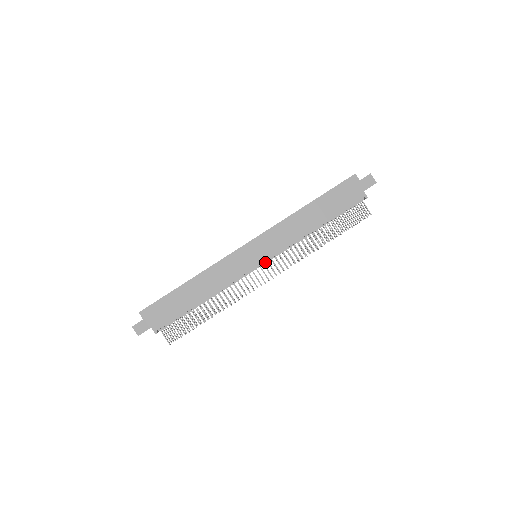
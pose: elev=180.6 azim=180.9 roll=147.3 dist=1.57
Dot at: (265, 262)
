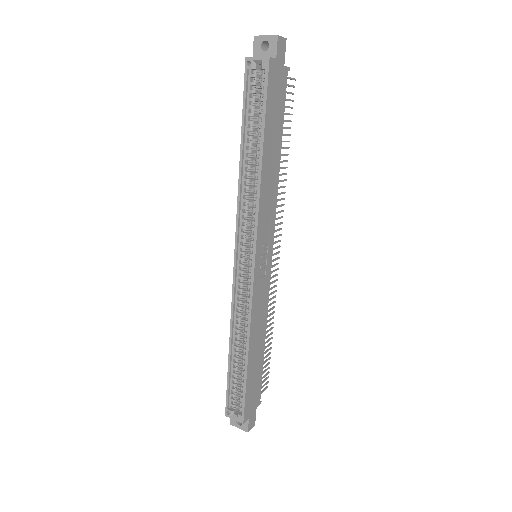
Dot at: occluded
